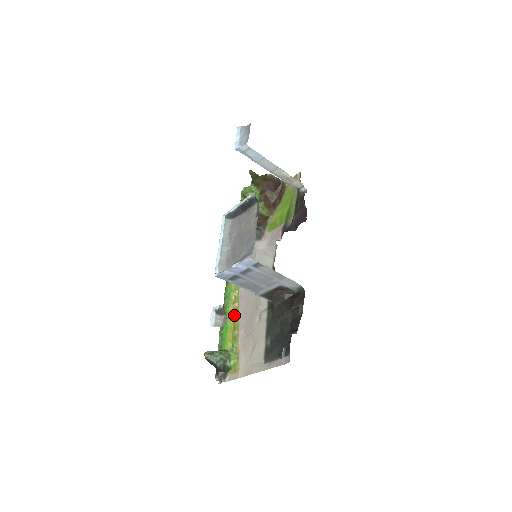
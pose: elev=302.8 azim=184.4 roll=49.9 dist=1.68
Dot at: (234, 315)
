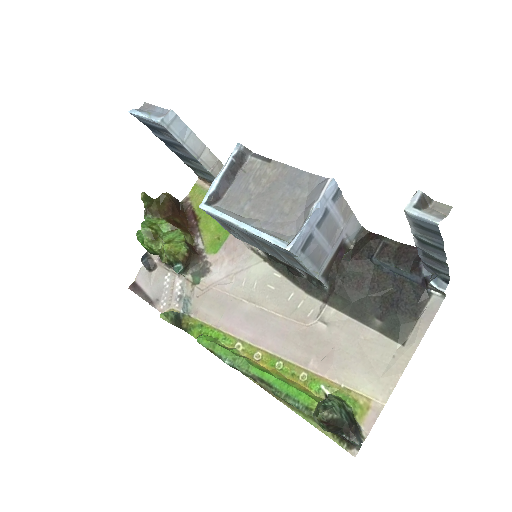
Dot at: (271, 365)
